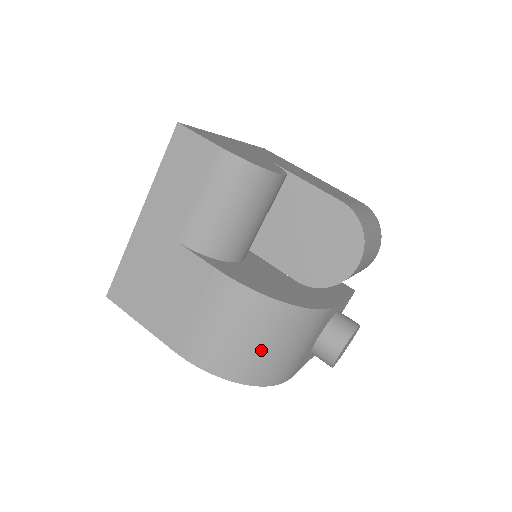
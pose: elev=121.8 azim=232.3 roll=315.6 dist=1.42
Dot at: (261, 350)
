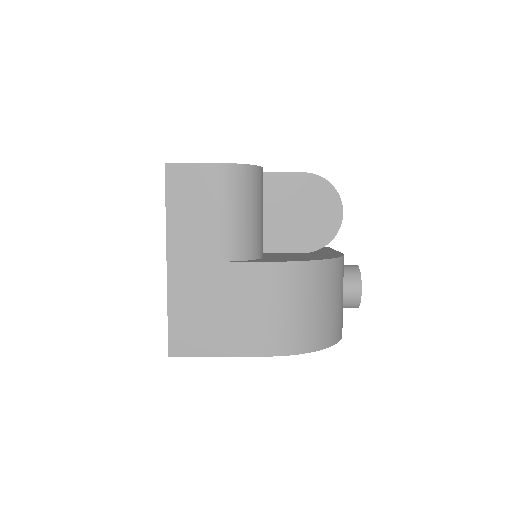
Dot at: (327, 310)
